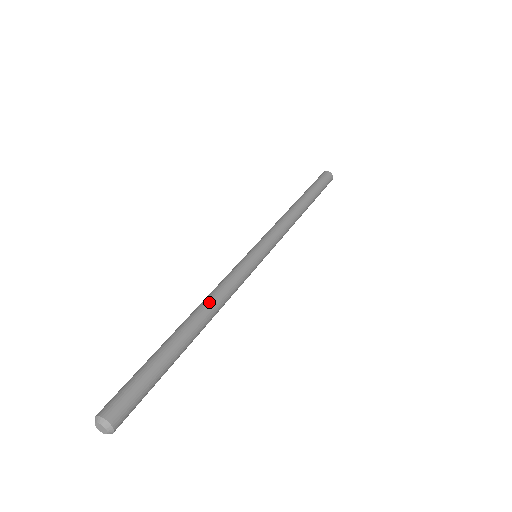
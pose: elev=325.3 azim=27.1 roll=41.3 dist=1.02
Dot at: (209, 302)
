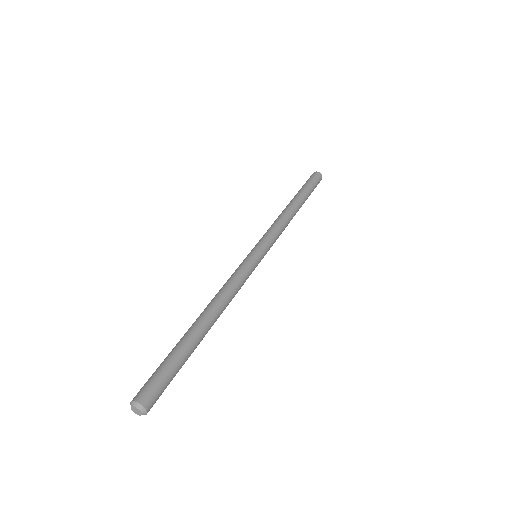
Dot at: (216, 300)
